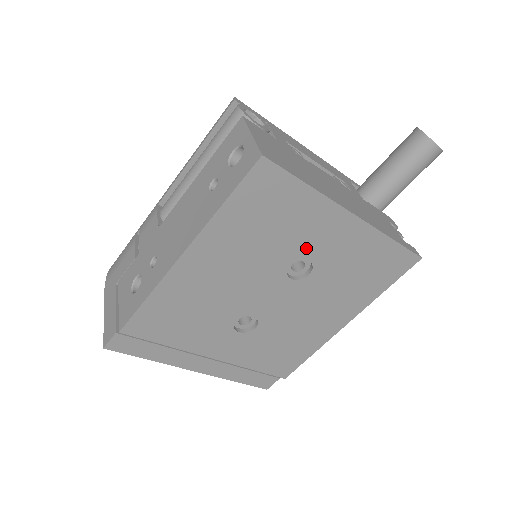
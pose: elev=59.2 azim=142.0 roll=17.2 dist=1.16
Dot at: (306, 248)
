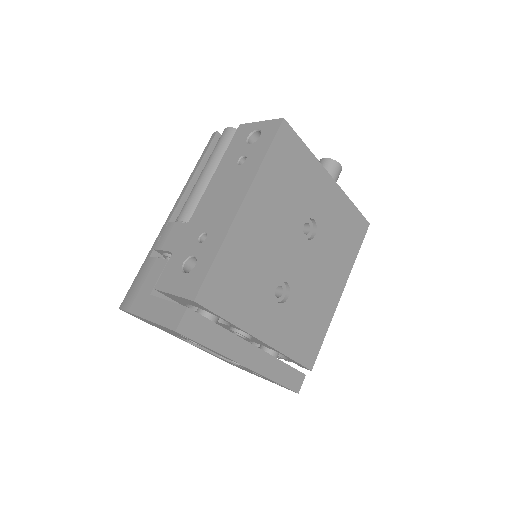
Dot at: (311, 206)
